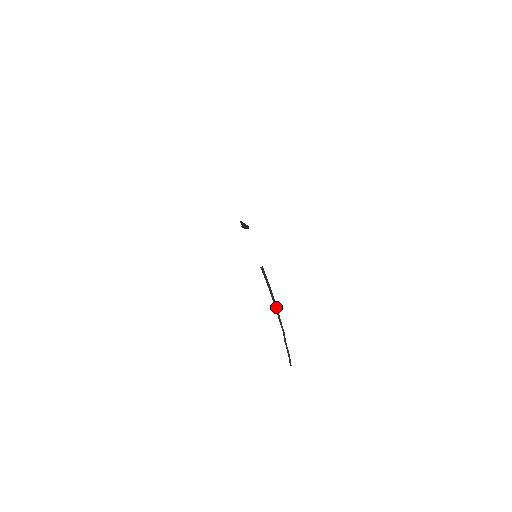
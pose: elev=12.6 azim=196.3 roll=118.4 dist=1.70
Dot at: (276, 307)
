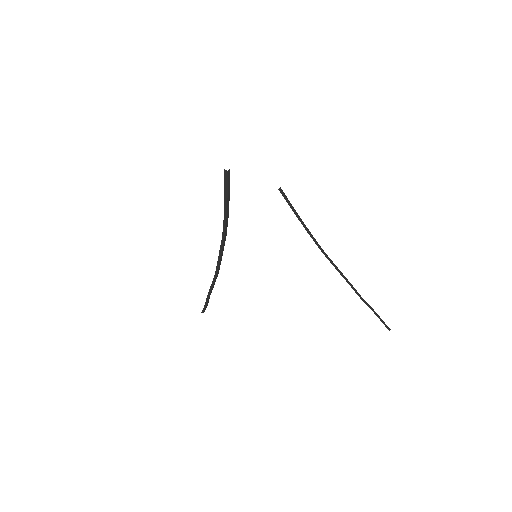
Dot at: (323, 252)
